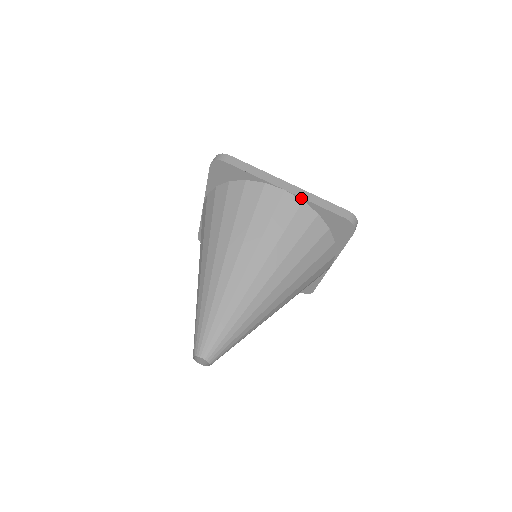
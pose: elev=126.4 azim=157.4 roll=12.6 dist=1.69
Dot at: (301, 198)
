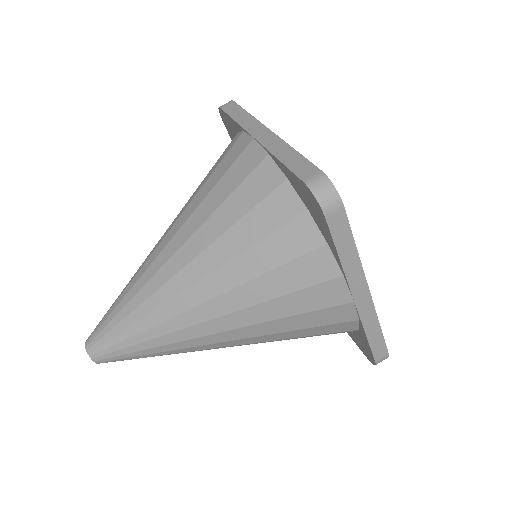
Dot at: (360, 319)
